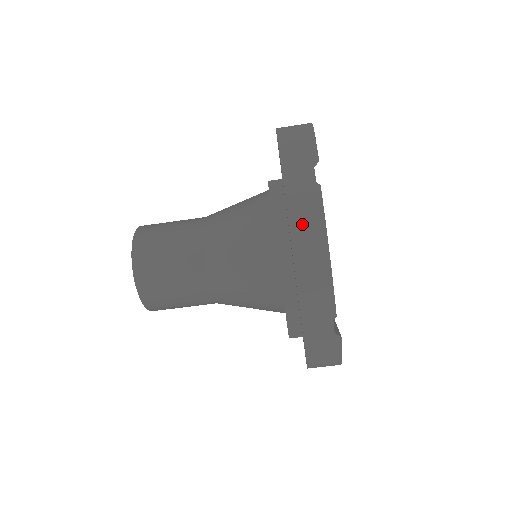
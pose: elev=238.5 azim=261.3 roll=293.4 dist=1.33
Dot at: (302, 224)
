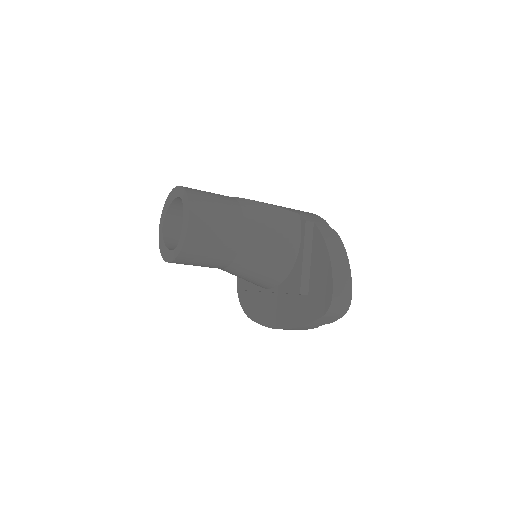
Dot at: (293, 329)
